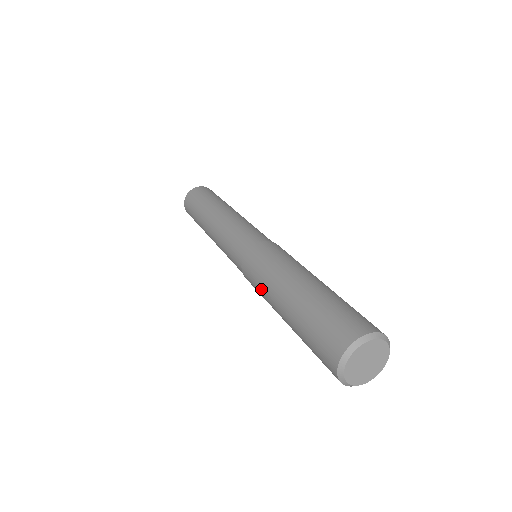
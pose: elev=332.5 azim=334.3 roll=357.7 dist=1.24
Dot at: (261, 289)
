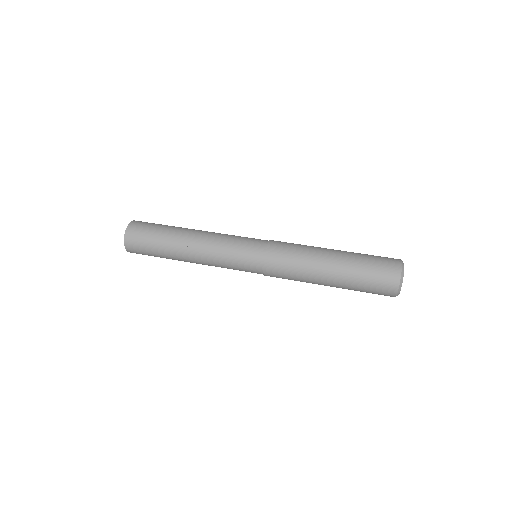
Dot at: occluded
